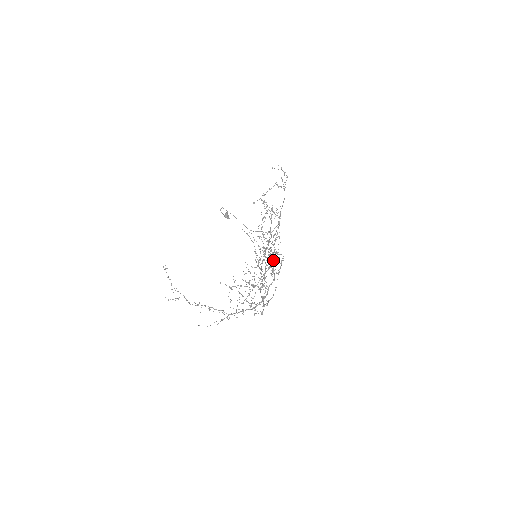
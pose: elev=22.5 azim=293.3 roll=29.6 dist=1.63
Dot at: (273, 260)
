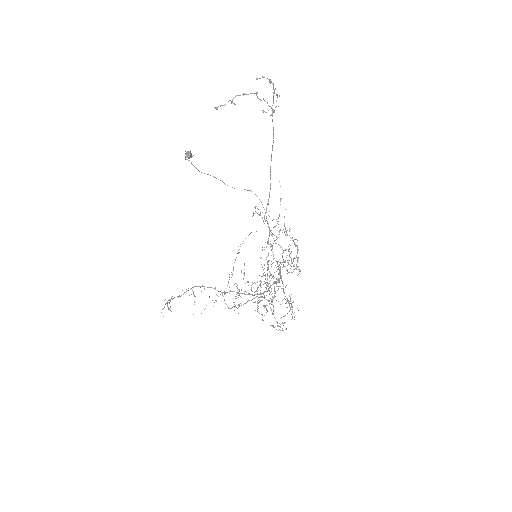
Dot at: (280, 273)
